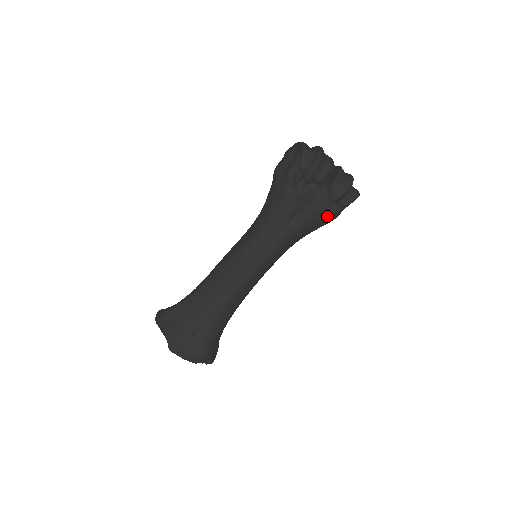
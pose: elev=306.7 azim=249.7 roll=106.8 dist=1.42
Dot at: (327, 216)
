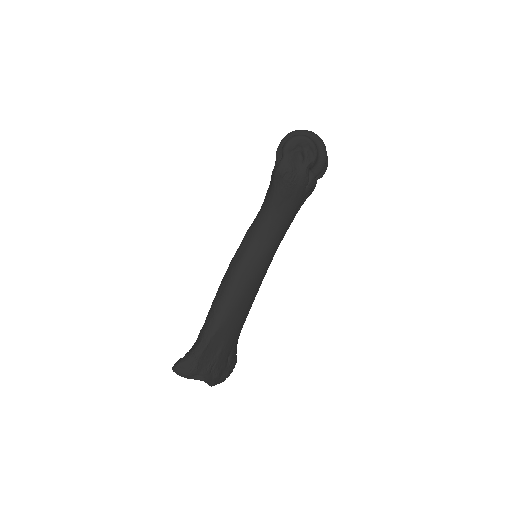
Dot at: occluded
